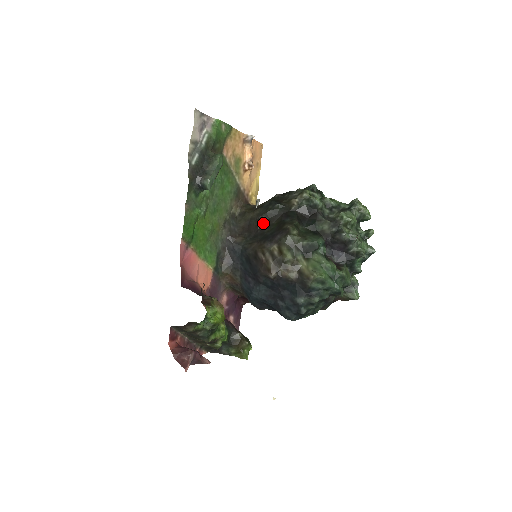
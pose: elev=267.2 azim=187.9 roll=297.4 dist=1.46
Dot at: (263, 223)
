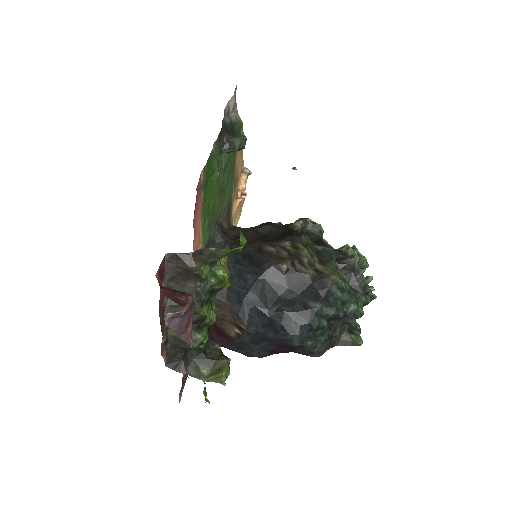
Dot at: (261, 234)
